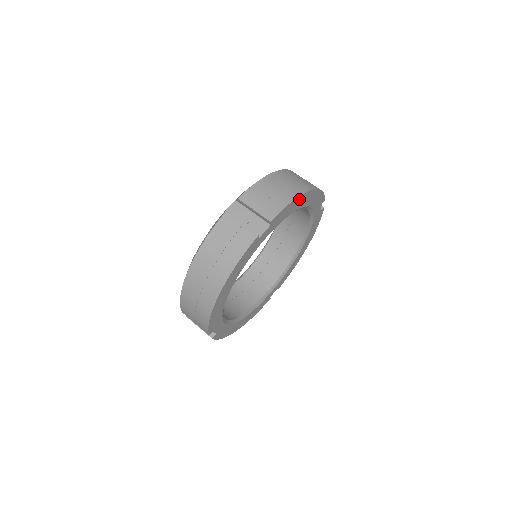
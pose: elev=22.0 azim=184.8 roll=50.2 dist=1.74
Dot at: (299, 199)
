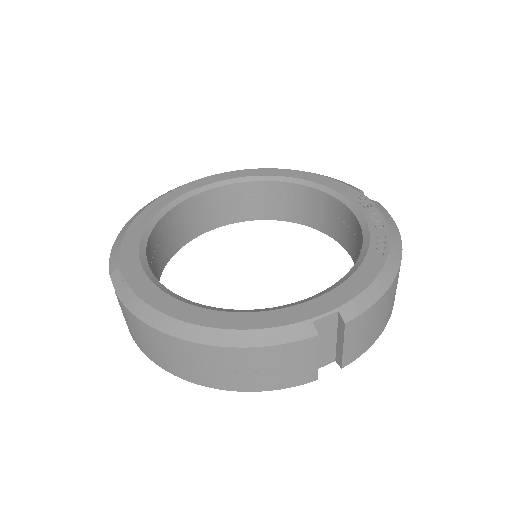
Dot at: occluded
